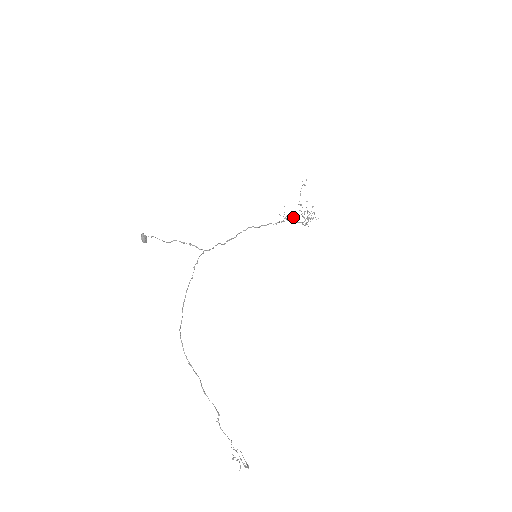
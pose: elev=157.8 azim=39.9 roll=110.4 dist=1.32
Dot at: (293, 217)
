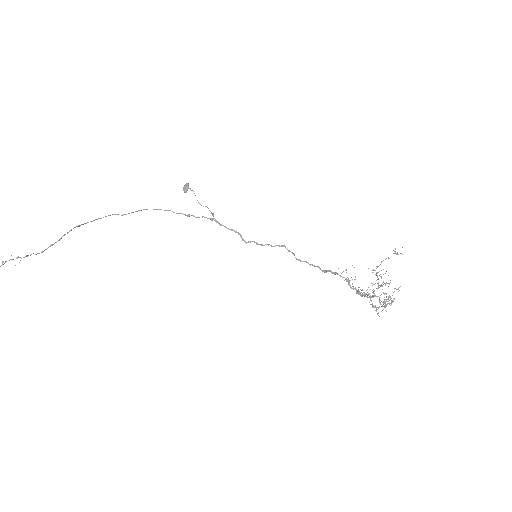
Dot at: occluded
